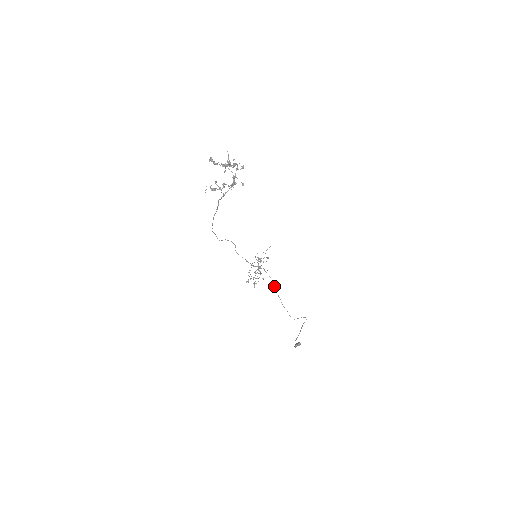
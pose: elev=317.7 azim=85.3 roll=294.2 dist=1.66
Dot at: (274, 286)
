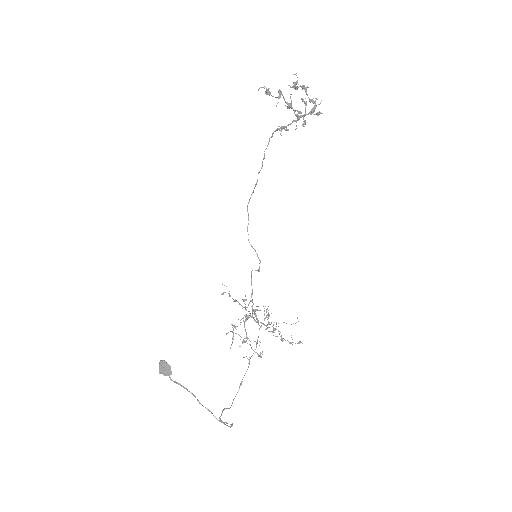
Dot at: occluded
